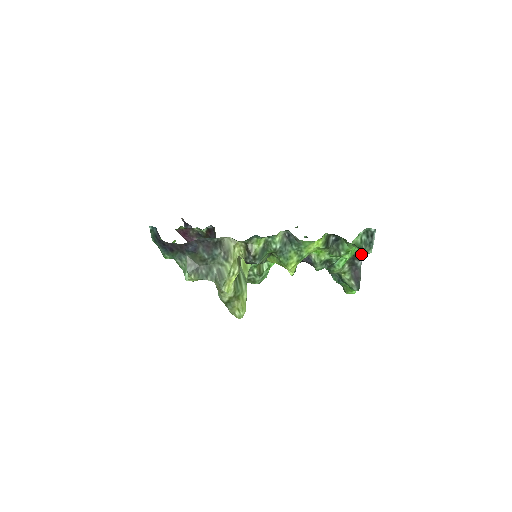
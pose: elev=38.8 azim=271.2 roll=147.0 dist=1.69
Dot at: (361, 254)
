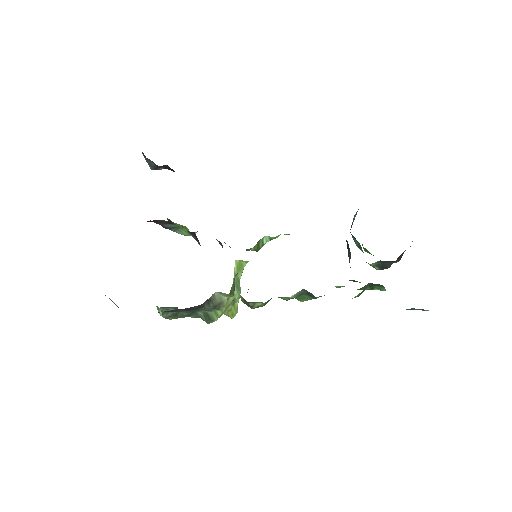
Dot at: (400, 258)
